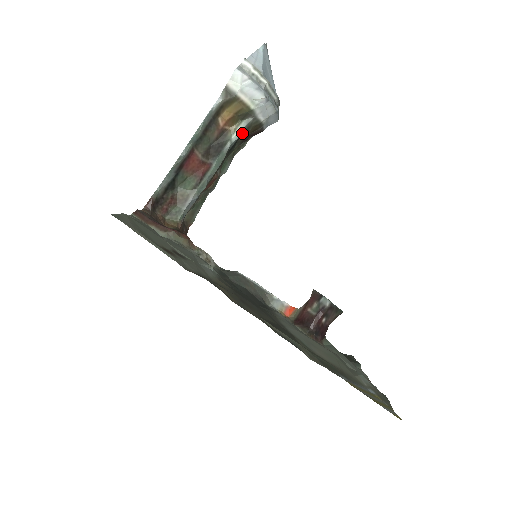
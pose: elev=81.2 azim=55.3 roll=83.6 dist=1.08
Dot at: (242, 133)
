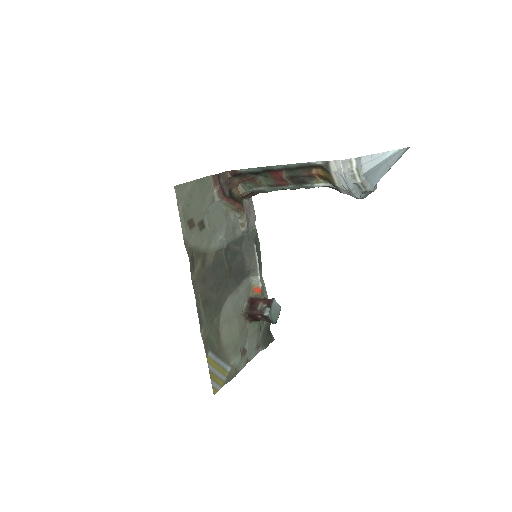
Dot at: (326, 186)
